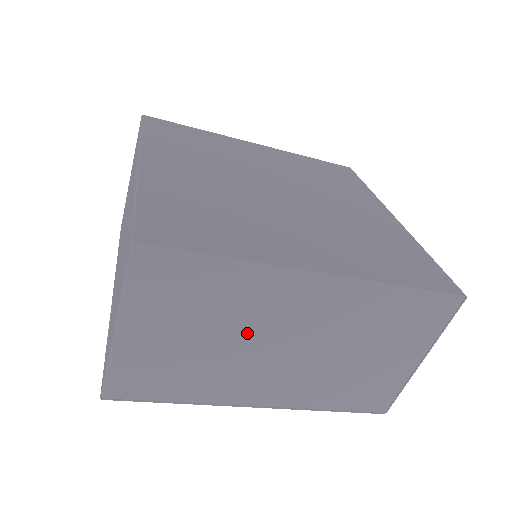
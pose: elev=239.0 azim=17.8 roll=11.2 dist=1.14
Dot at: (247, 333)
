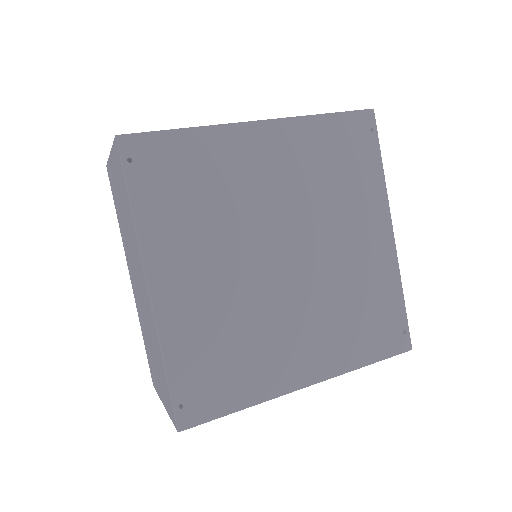
Dot at: occluded
